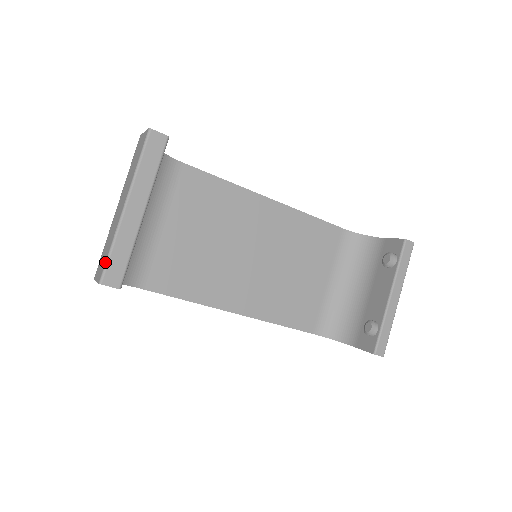
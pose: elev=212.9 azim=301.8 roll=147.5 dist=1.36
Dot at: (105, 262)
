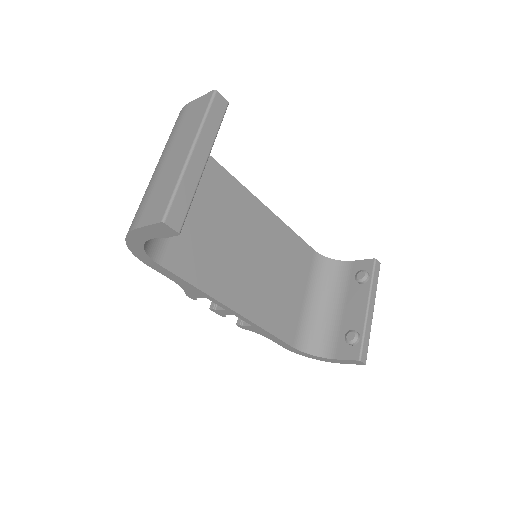
Dot at: (169, 201)
